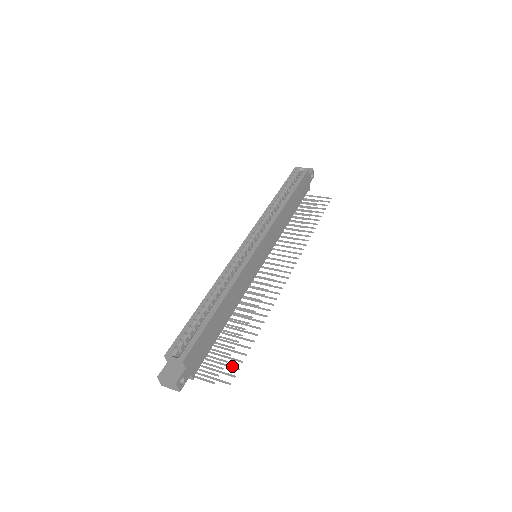
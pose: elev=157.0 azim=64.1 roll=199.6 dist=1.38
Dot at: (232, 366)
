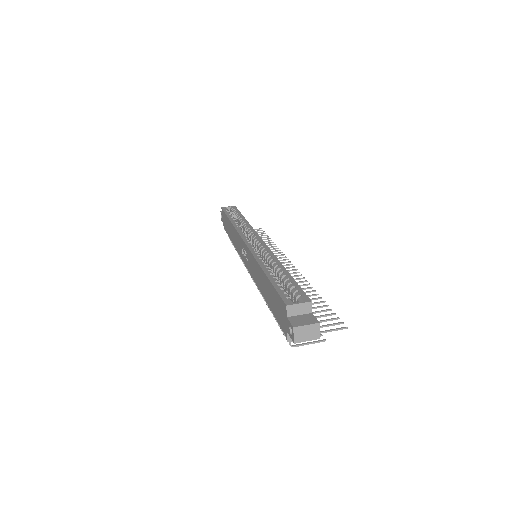
Dot at: (331, 318)
